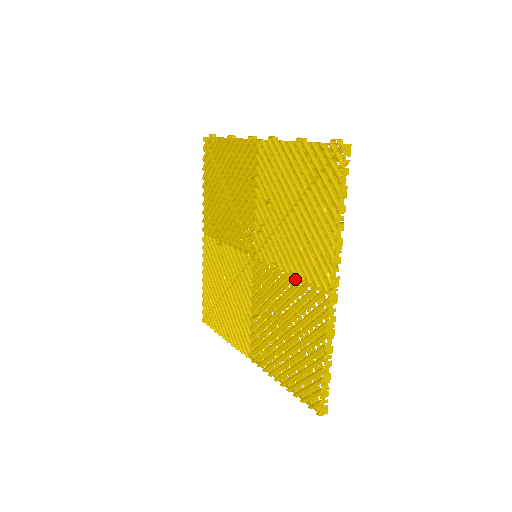
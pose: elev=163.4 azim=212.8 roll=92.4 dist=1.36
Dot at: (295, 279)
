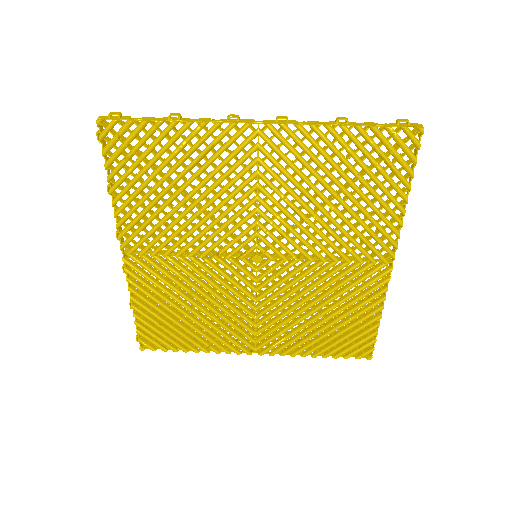
Dot at: (332, 264)
